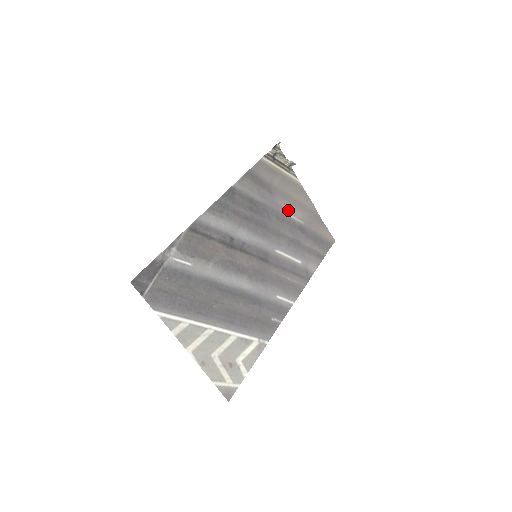
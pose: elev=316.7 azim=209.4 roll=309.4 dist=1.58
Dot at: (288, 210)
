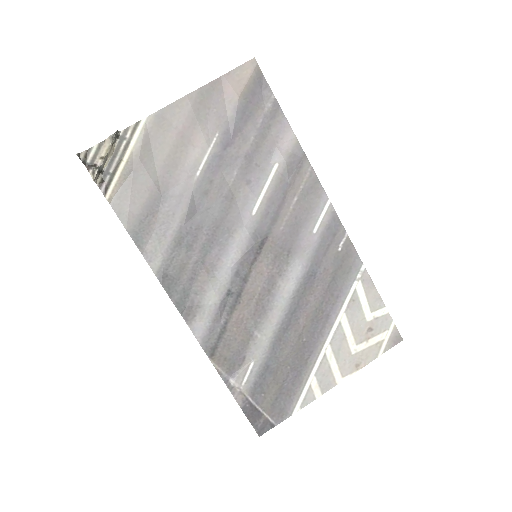
Dot at: (194, 165)
